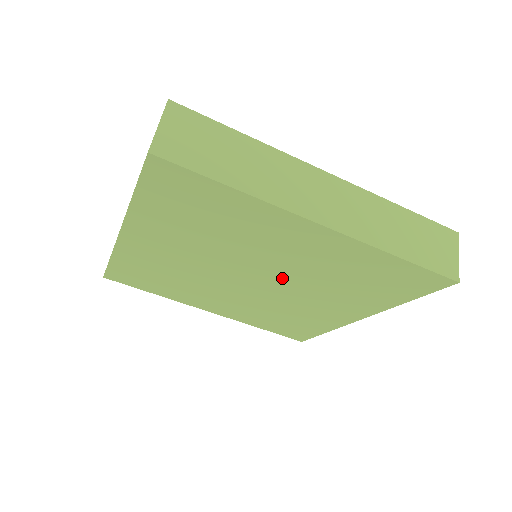
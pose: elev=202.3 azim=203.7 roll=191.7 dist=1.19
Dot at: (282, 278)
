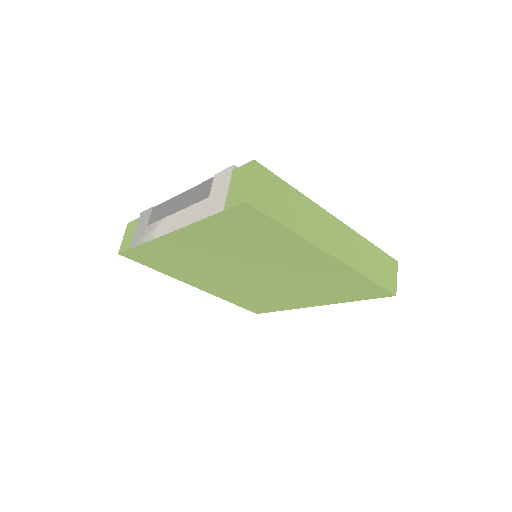
Dot at: (278, 277)
